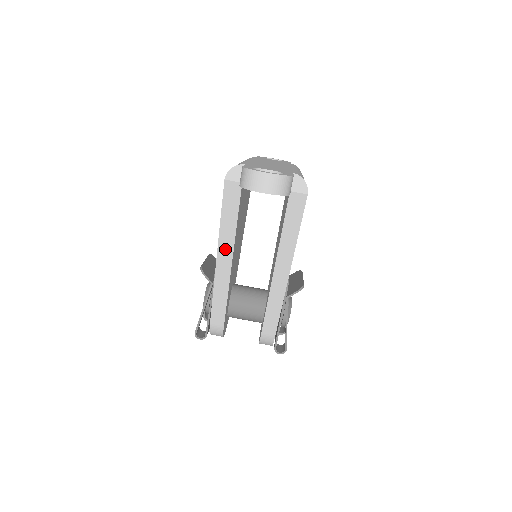
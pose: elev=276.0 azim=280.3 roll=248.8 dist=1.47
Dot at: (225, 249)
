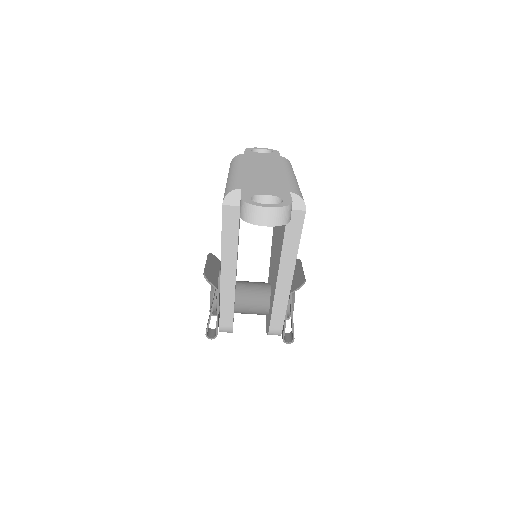
Dot at: (228, 264)
